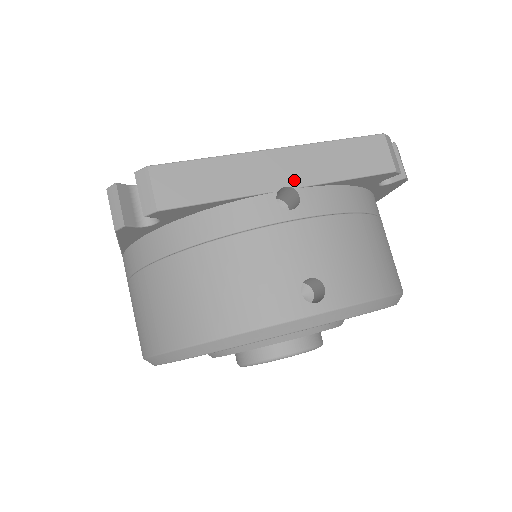
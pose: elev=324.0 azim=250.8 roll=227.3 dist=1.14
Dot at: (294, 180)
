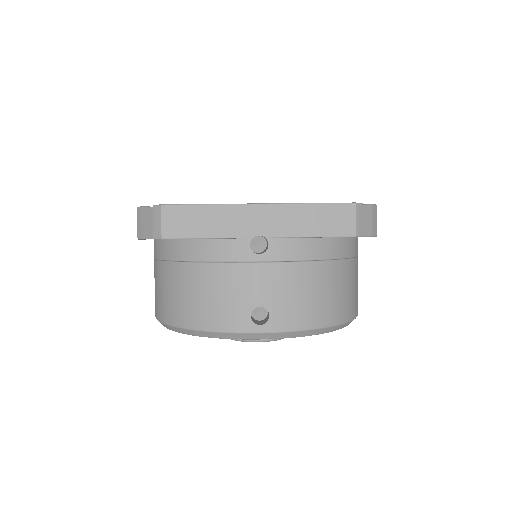
Dot at: (267, 231)
